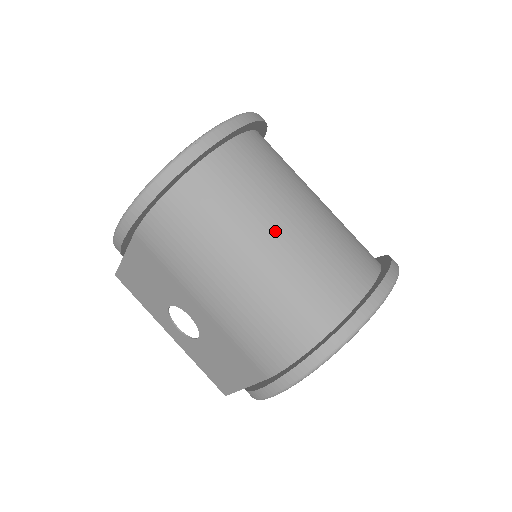
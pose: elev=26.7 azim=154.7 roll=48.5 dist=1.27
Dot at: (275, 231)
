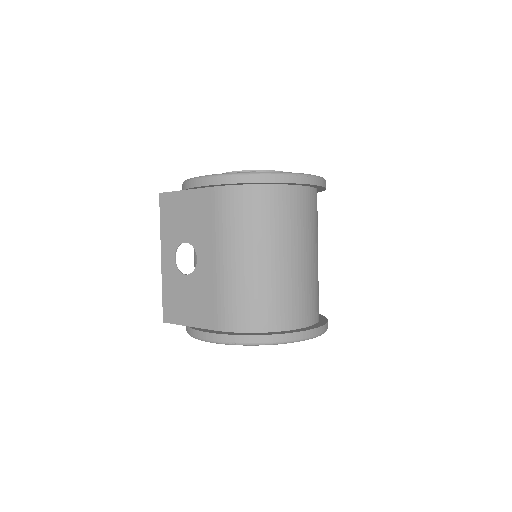
Dot at: (294, 255)
